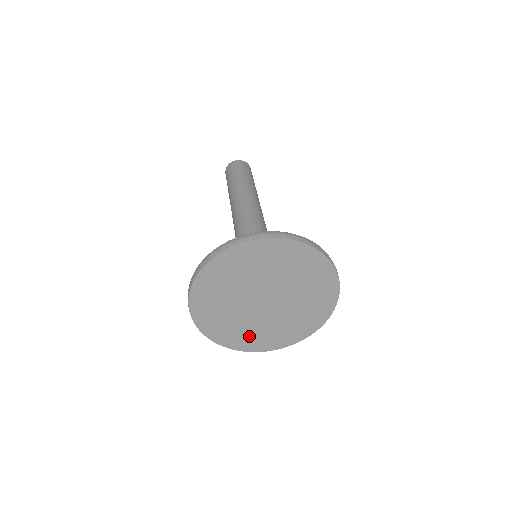
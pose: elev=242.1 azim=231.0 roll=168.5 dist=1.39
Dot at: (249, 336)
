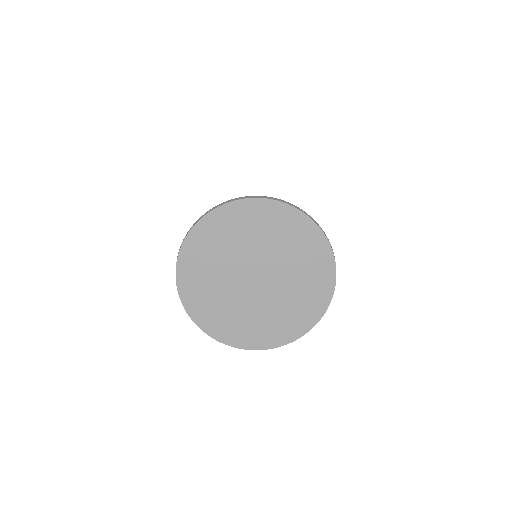
Dot at: (250, 328)
